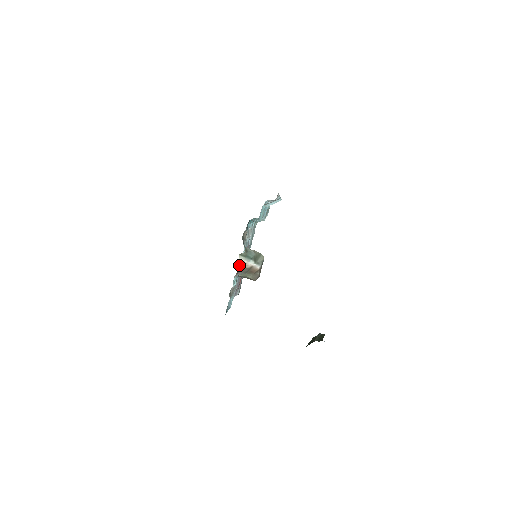
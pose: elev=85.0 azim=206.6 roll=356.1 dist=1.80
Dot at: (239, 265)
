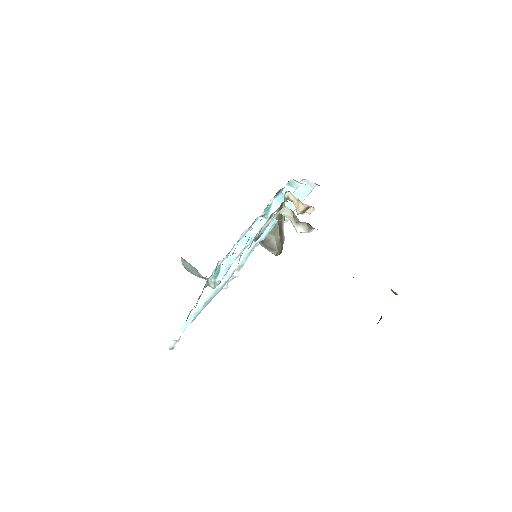
Dot at: (285, 199)
